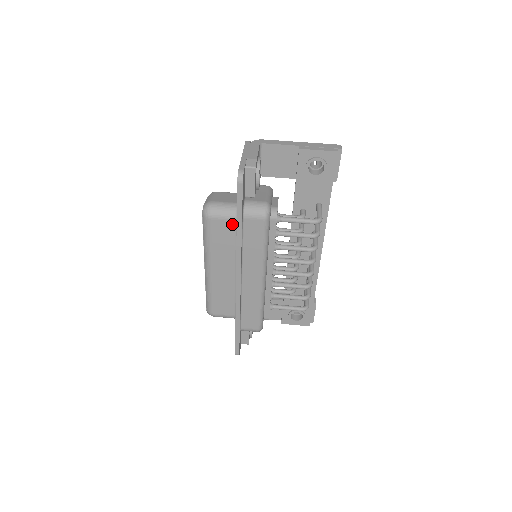
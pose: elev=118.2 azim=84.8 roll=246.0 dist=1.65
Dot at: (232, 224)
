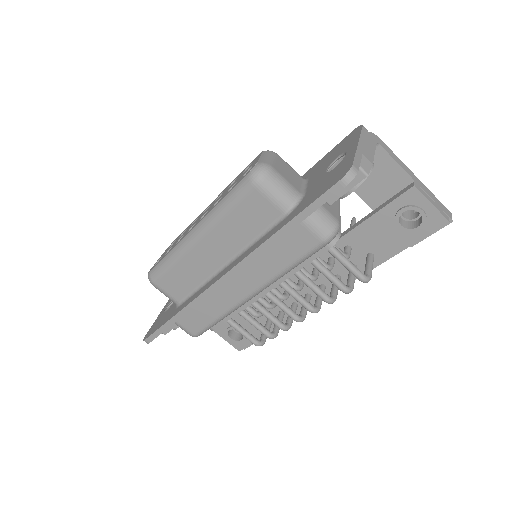
Dot at: (275, 213)
